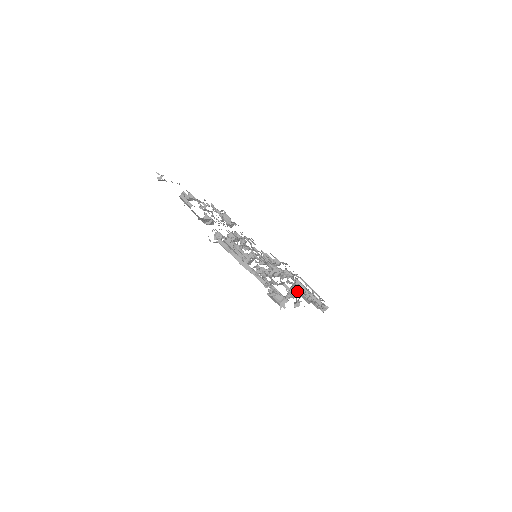
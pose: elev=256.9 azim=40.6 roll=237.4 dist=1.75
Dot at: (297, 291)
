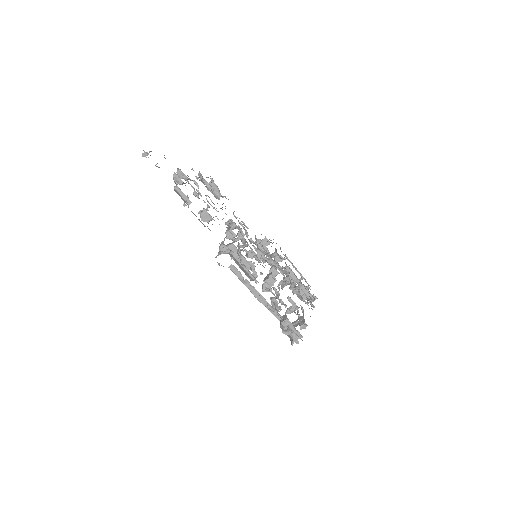
Dot at: occluded
